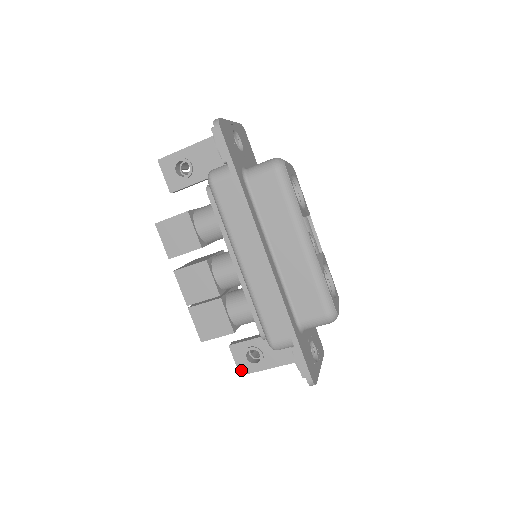
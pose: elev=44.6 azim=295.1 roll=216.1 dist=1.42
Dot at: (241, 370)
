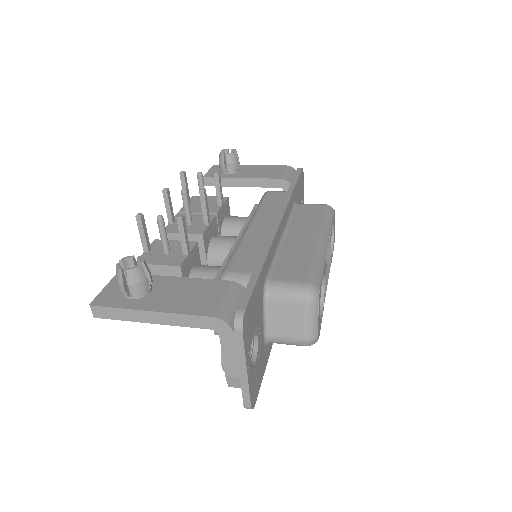
Dot at: occluded
